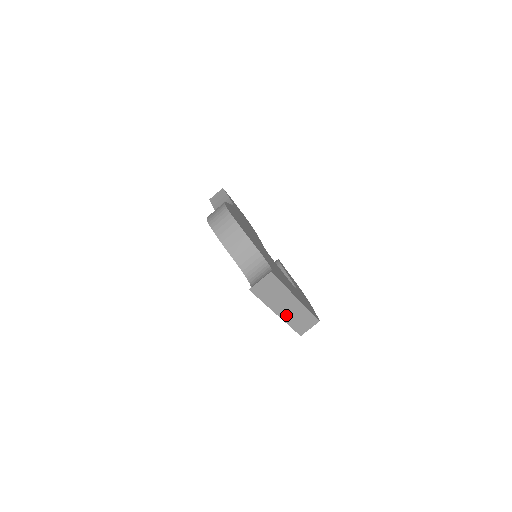
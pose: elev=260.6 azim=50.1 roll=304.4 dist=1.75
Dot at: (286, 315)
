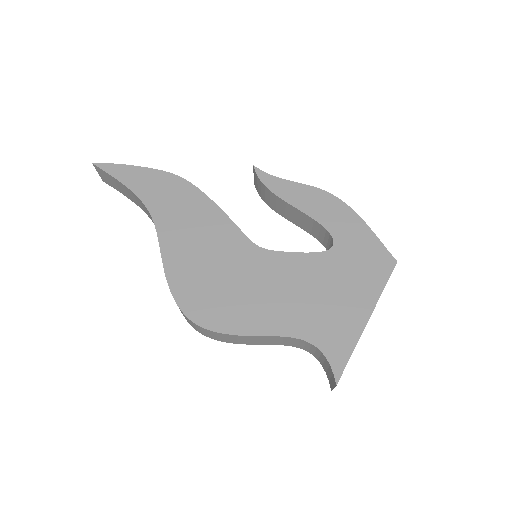
Dot at: occluded
